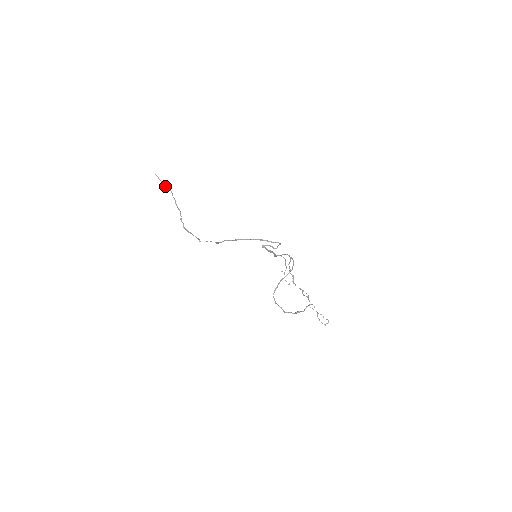
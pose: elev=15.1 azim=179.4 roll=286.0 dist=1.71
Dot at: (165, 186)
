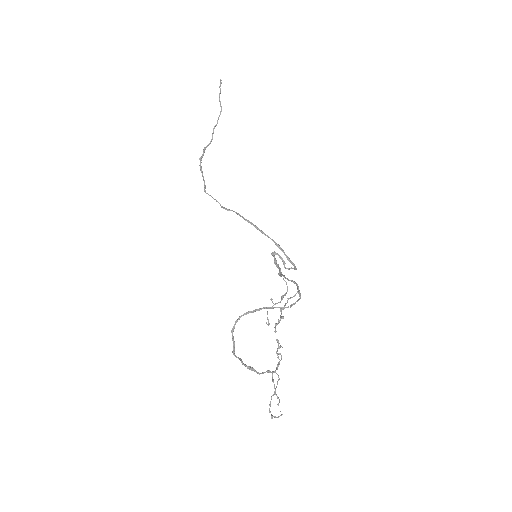
Dot at: occluded
